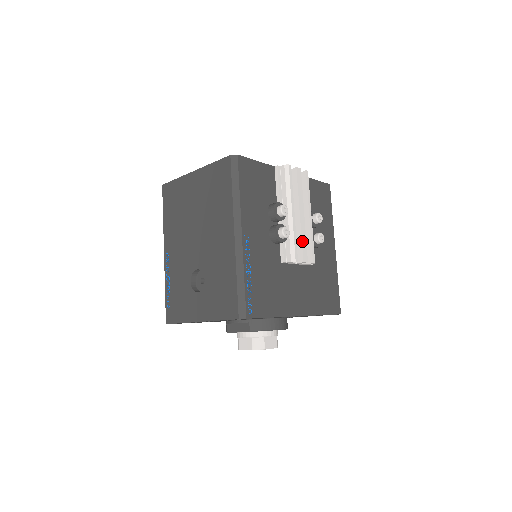
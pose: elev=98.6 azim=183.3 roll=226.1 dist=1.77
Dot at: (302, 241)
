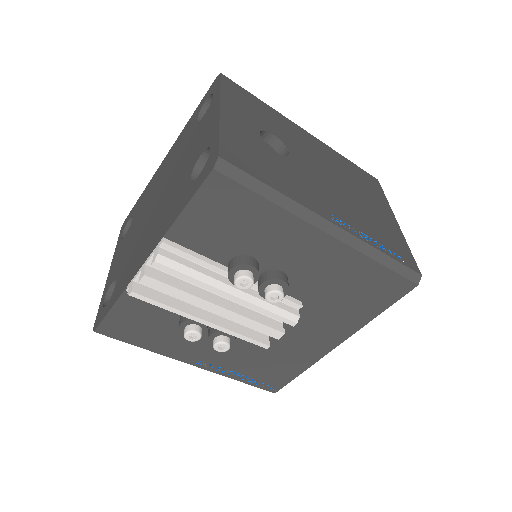
Dot at: (252, 328)
